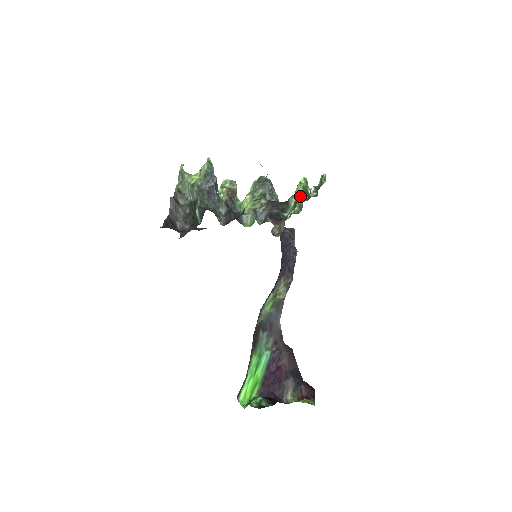
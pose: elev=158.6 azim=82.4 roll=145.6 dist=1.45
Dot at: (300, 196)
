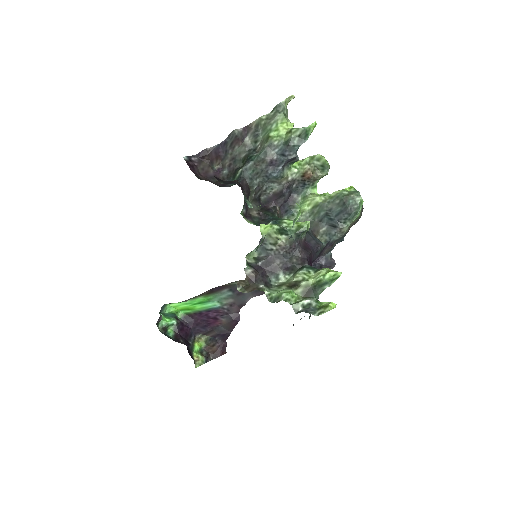
Dot at: (305, 284)
